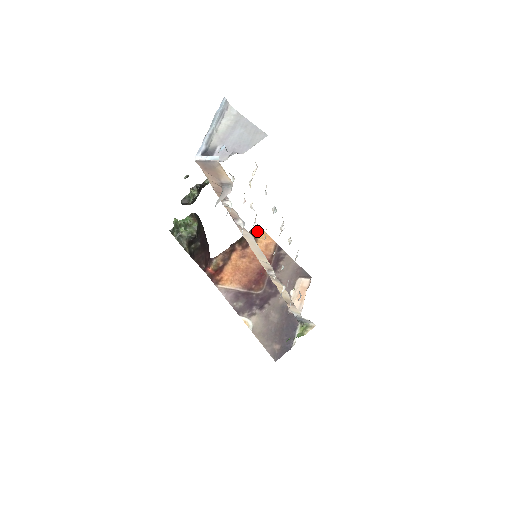
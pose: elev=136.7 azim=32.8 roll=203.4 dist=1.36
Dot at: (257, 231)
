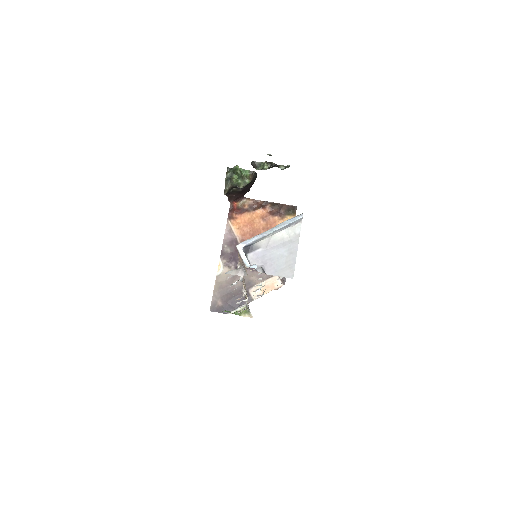
Dot at: (291, 211)
